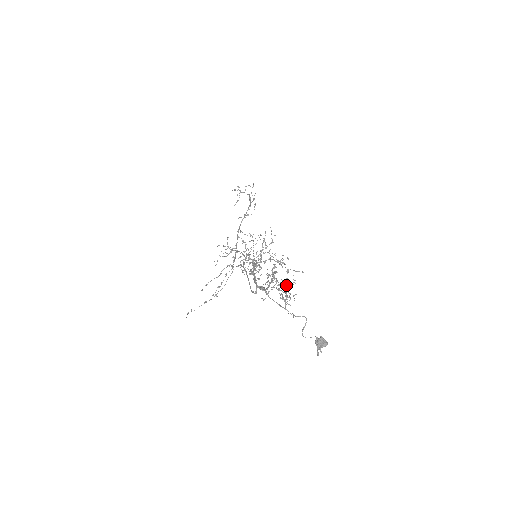
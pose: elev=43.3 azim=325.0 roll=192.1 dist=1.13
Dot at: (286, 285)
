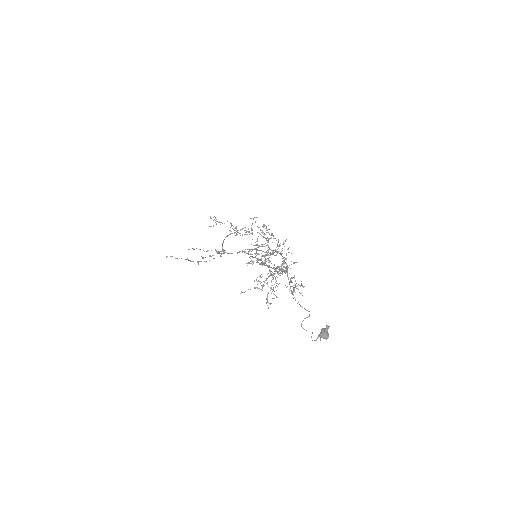
Dot at: occluded
